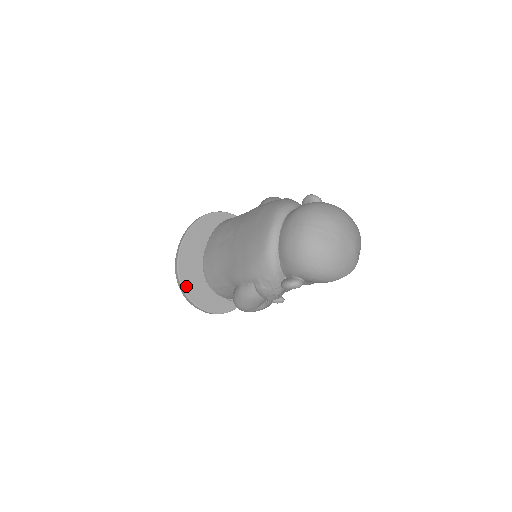
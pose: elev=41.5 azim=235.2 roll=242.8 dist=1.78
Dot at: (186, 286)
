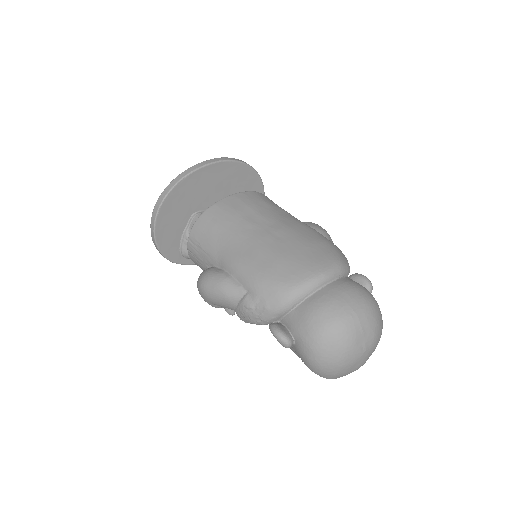
Dot at: (167, 203)
